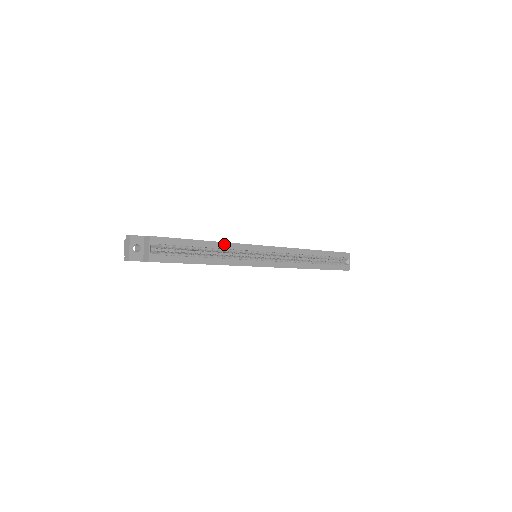
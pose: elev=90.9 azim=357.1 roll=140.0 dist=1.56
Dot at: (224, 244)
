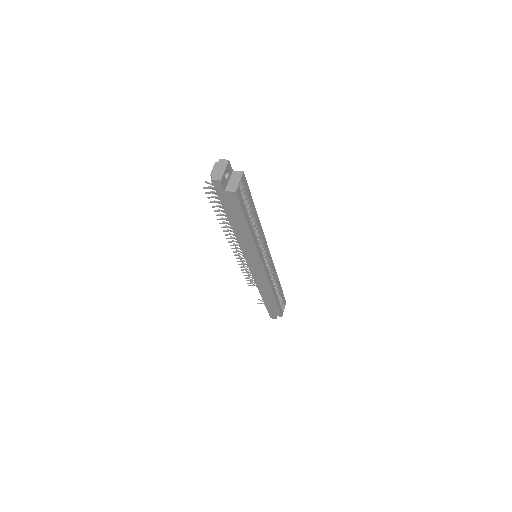
Dot at: (260, 224)
